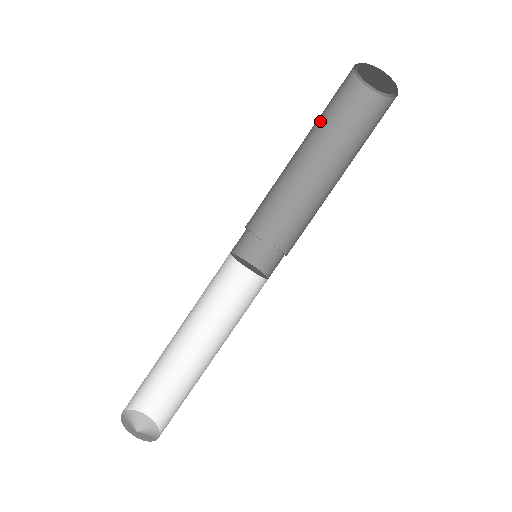
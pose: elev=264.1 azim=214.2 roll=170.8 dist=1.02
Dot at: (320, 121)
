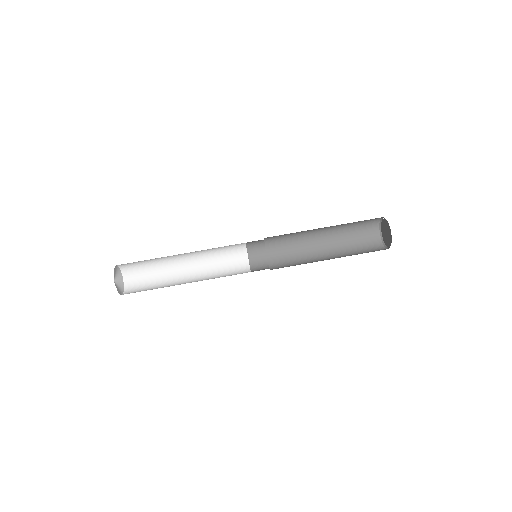
Dot at: (344, 233)
